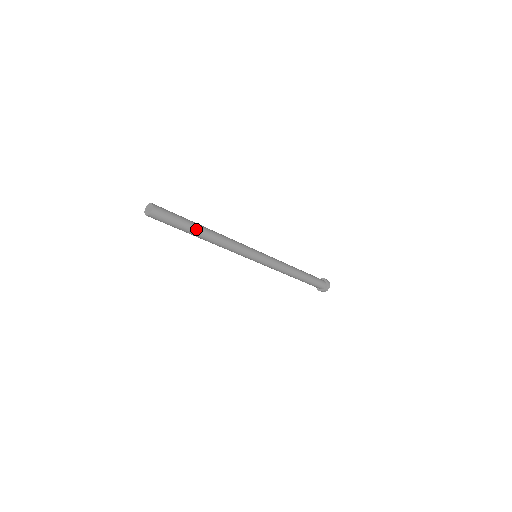
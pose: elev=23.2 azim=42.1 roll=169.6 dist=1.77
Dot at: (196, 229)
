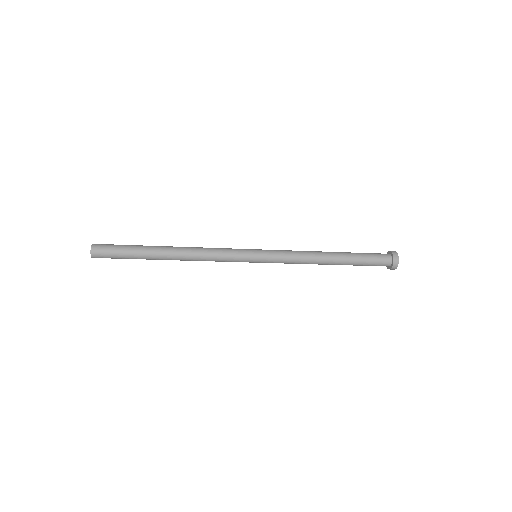
Dot at: (153, 259)
